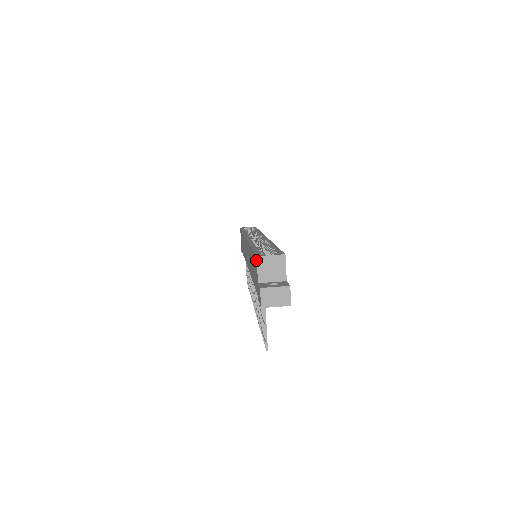
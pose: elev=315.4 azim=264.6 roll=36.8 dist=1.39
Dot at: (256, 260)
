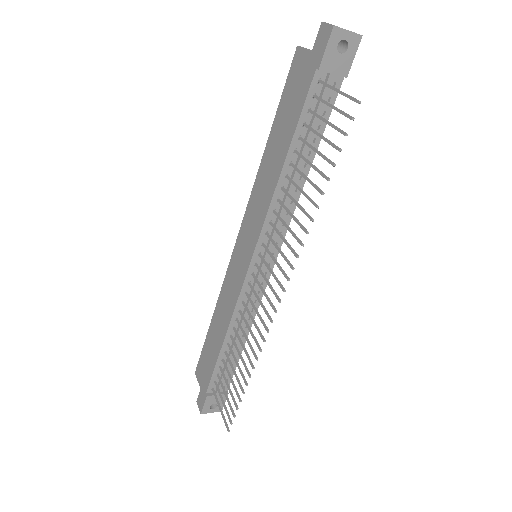
Dot at: (297, 51)
